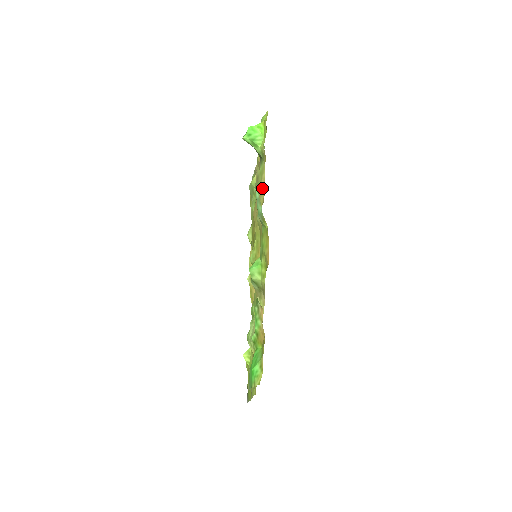
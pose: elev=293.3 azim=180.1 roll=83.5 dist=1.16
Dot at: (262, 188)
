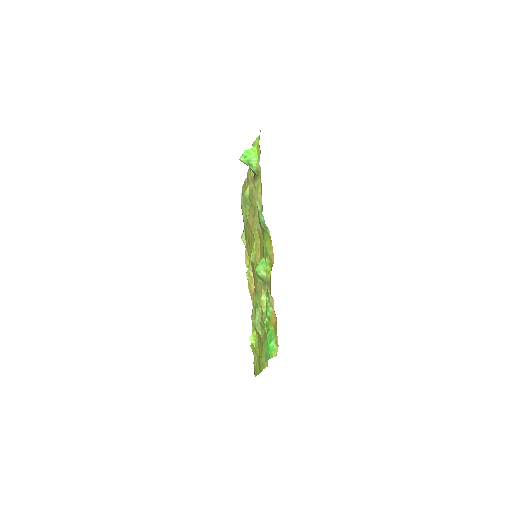
Dot at: (259, 200)
